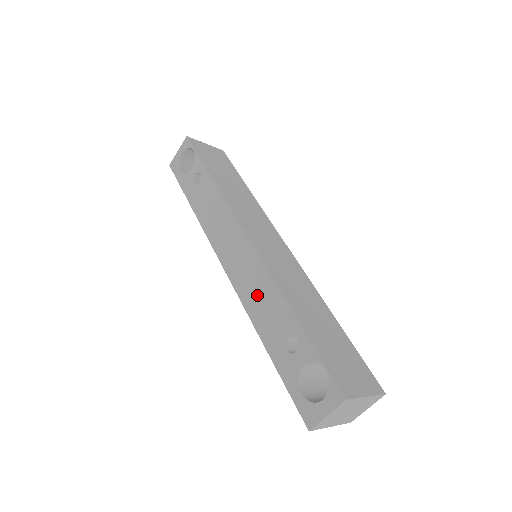
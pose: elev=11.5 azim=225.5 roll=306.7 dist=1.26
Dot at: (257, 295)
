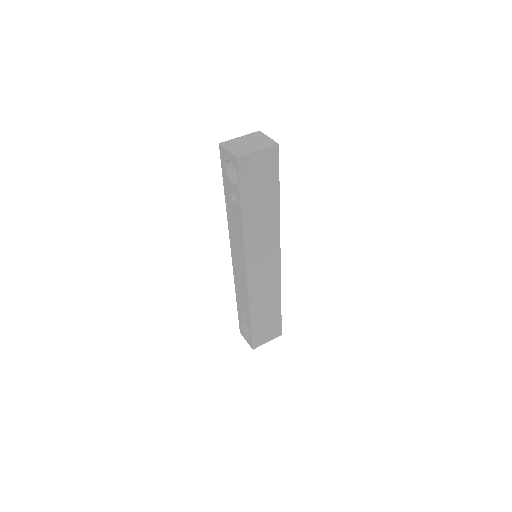
Dot at: (241, 289)
